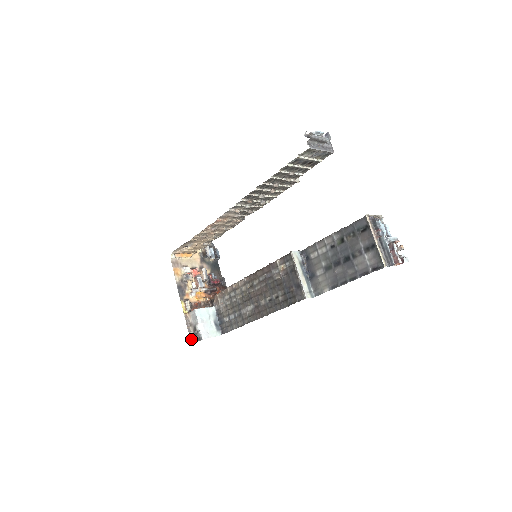
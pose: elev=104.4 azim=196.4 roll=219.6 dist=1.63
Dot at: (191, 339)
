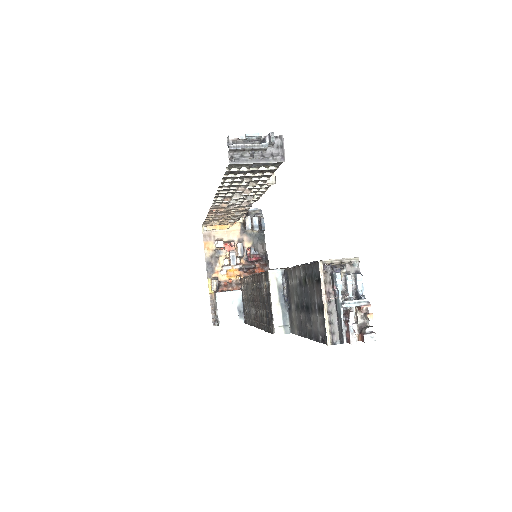
Dot at: (214, 321)
